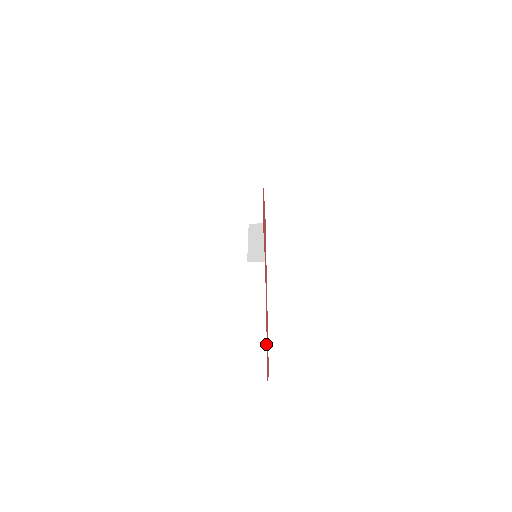
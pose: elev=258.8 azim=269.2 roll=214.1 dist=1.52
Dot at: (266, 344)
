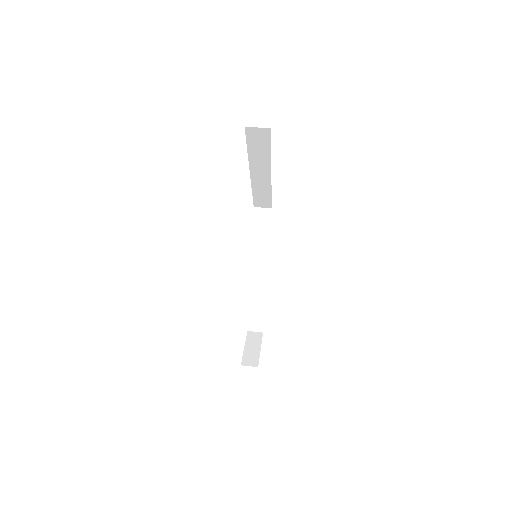
Dot at: occluded
